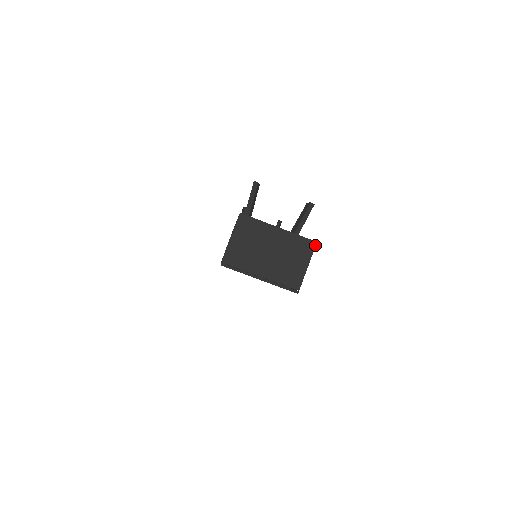
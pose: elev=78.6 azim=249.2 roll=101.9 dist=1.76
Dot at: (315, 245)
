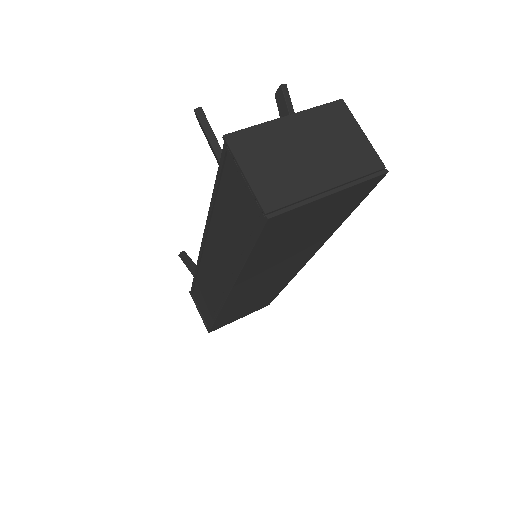
Dot at: (344, 103)
